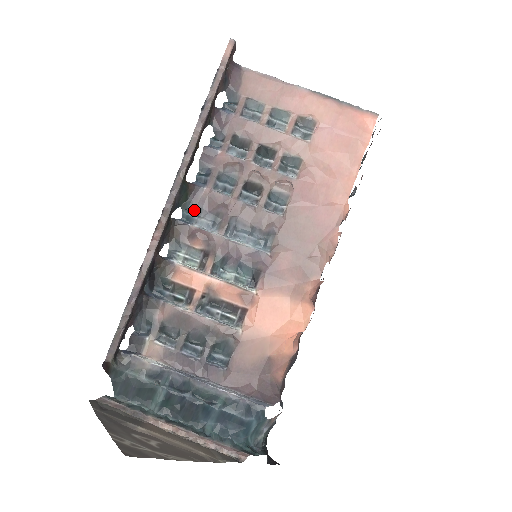
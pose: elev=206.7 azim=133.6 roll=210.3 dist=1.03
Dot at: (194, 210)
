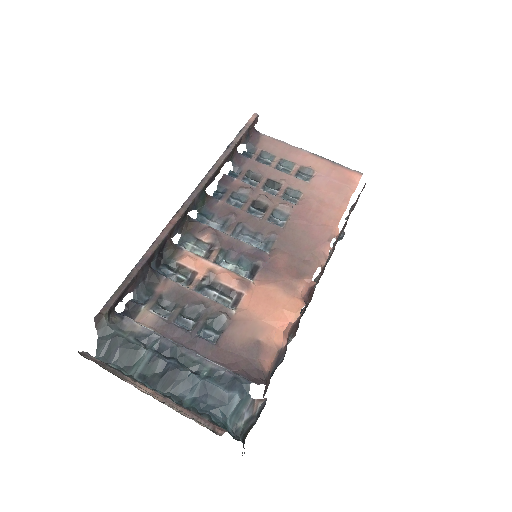
Dot at: (208, 215)
